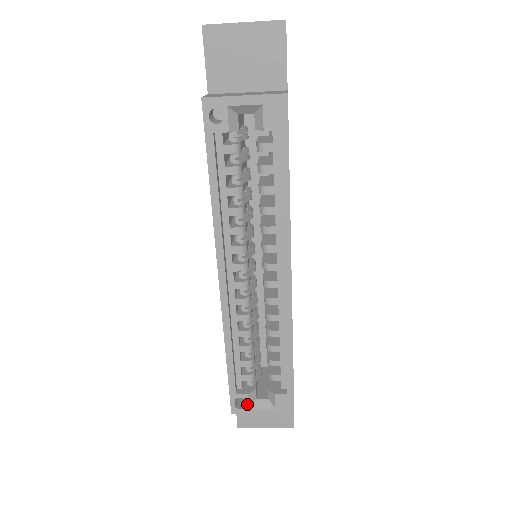
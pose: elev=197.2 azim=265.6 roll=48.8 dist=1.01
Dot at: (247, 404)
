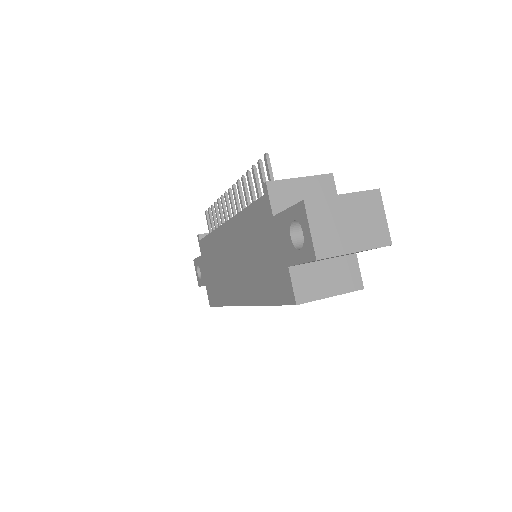
Dot at: occluded
